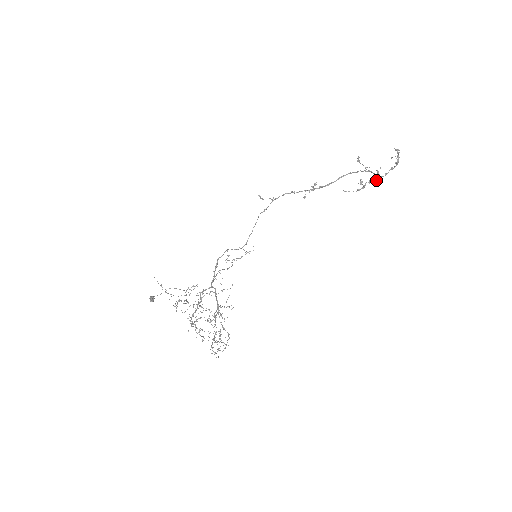
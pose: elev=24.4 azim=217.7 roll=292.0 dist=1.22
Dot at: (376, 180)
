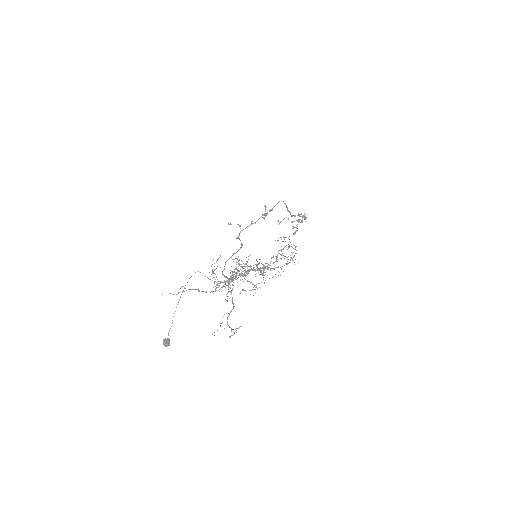
Dot at: occluded
